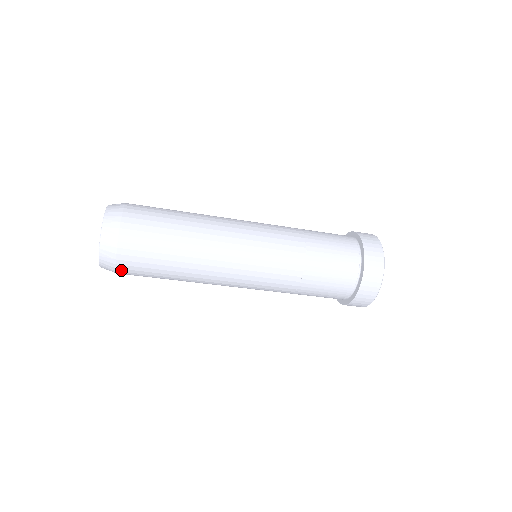
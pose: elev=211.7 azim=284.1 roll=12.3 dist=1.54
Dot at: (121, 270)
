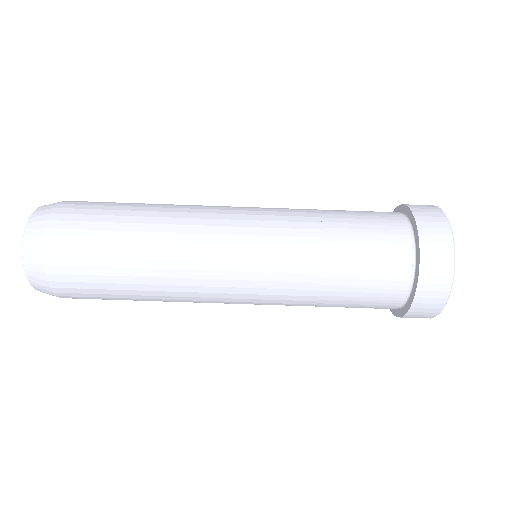
Dot at: (52, 261)
